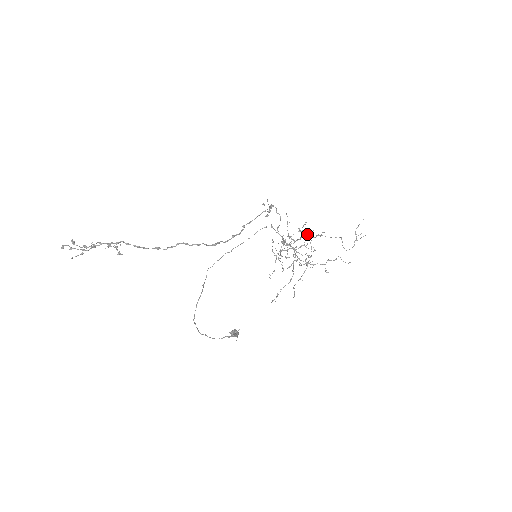
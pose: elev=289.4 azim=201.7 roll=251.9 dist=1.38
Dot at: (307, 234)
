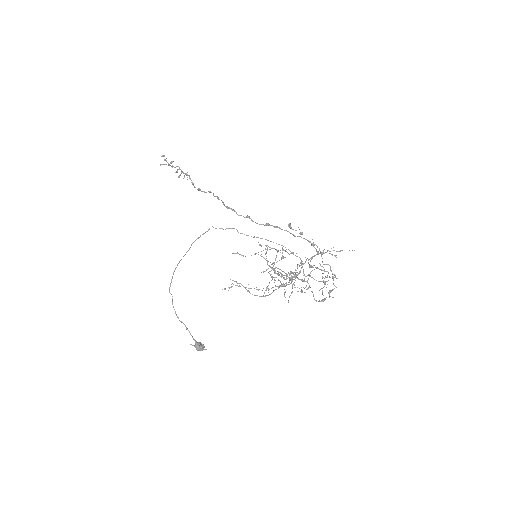
Dot at: occluded
